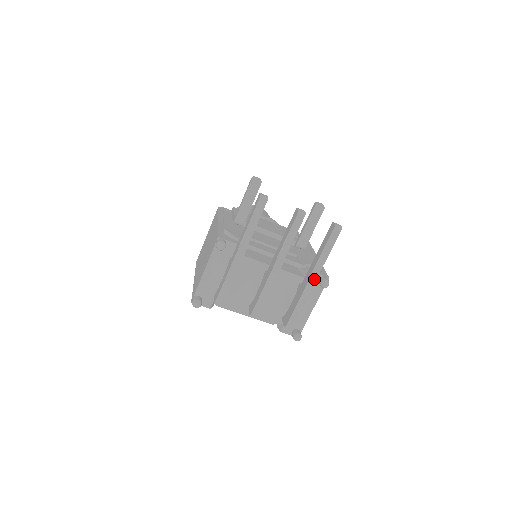
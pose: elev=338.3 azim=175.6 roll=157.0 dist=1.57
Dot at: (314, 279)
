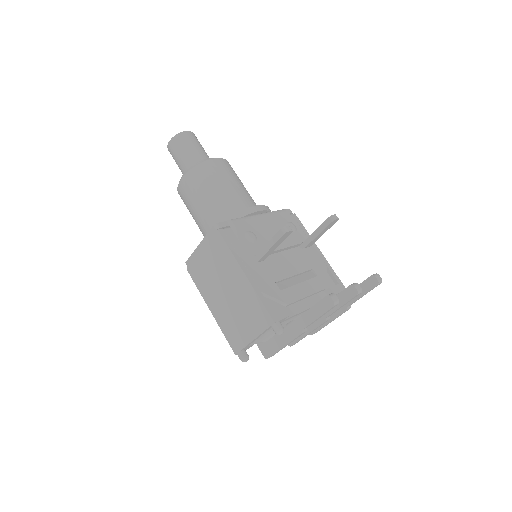
Dot at: occluded
